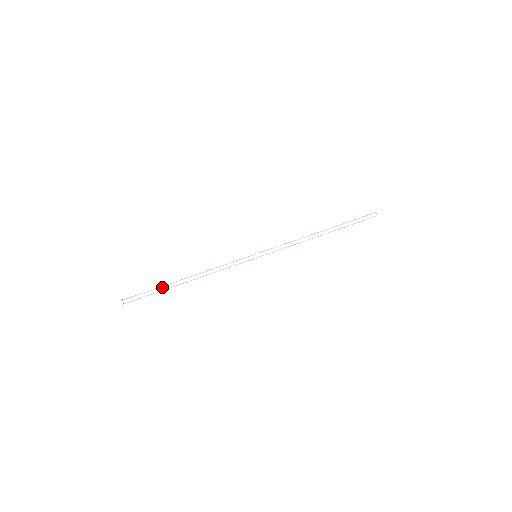
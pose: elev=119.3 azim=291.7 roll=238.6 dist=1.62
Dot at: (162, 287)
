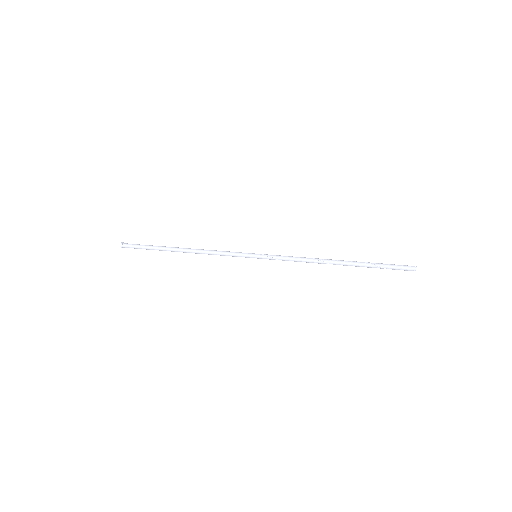
Dot at: (159, 246)
